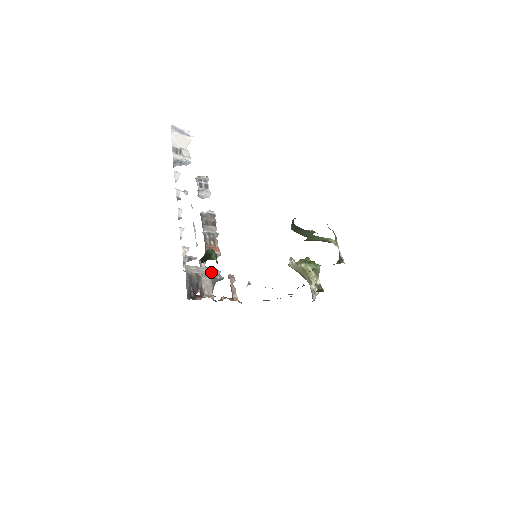
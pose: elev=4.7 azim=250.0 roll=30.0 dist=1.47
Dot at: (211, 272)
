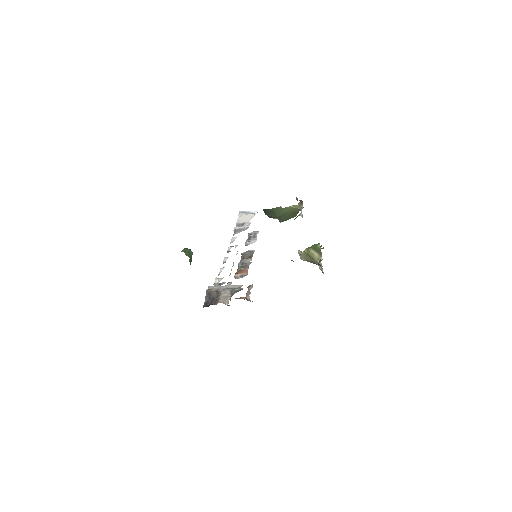
Dot at: (232, 287)
